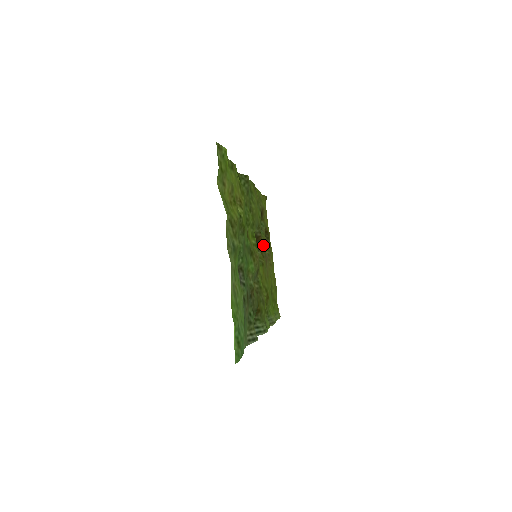
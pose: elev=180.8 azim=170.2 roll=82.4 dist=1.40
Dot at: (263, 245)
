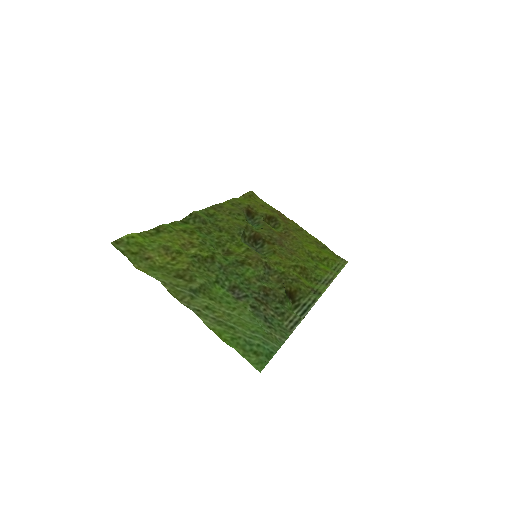
Dot at: (266, 236)
